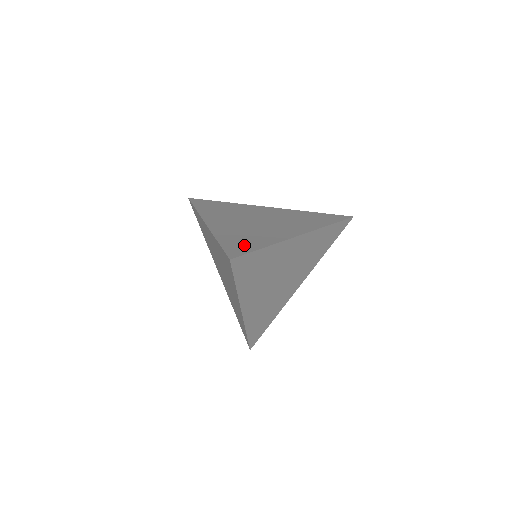
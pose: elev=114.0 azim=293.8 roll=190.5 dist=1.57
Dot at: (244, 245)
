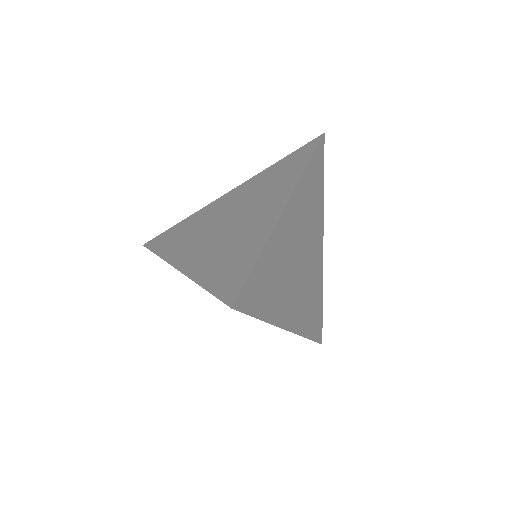
Dot at: (234, 271)
